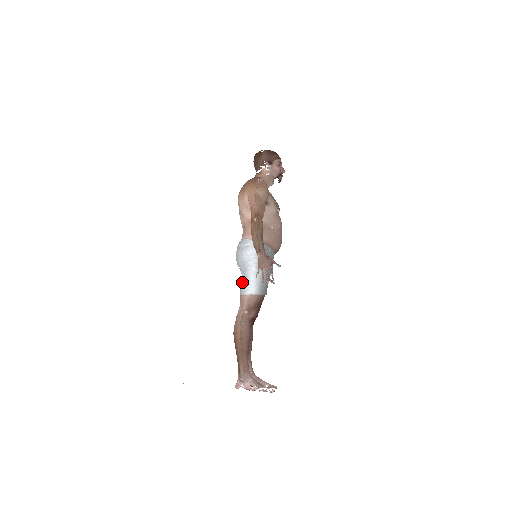
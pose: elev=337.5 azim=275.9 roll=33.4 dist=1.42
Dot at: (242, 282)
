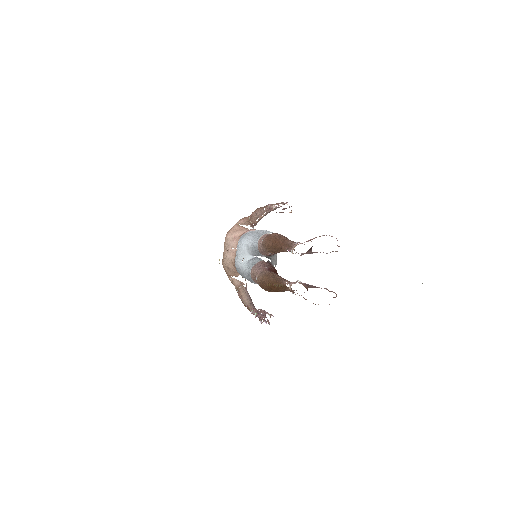
Dot at: (256, 237)
